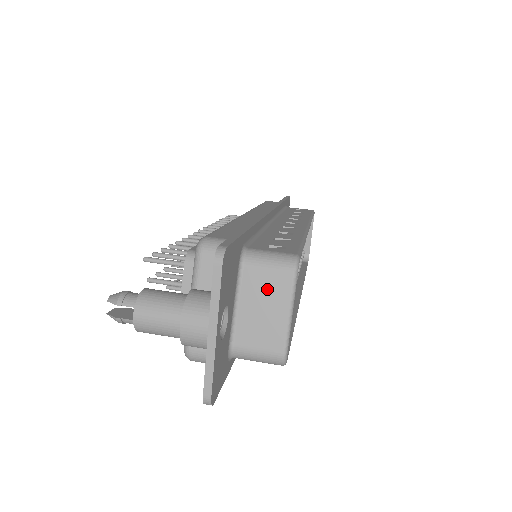
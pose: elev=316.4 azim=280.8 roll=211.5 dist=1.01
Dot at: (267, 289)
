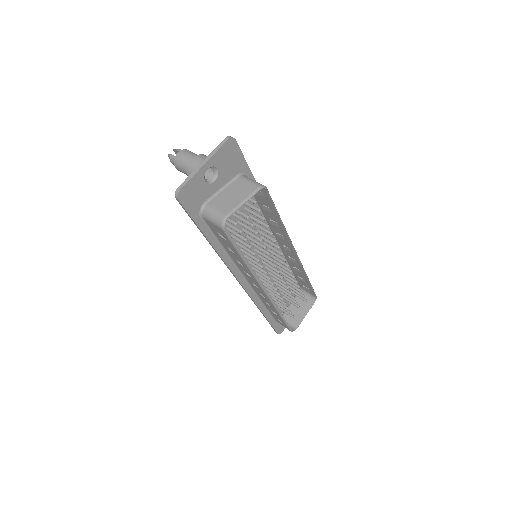
Dot at: (241, 189)
